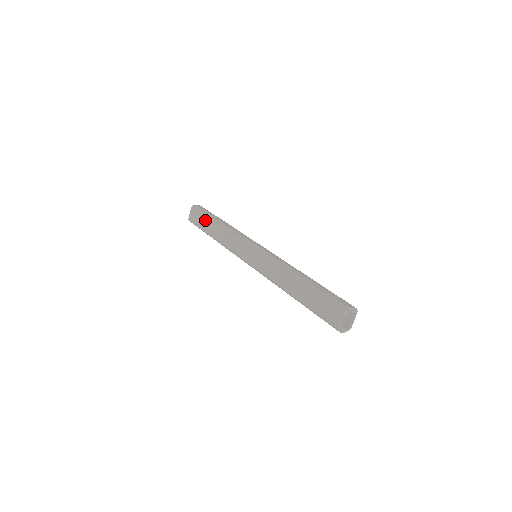
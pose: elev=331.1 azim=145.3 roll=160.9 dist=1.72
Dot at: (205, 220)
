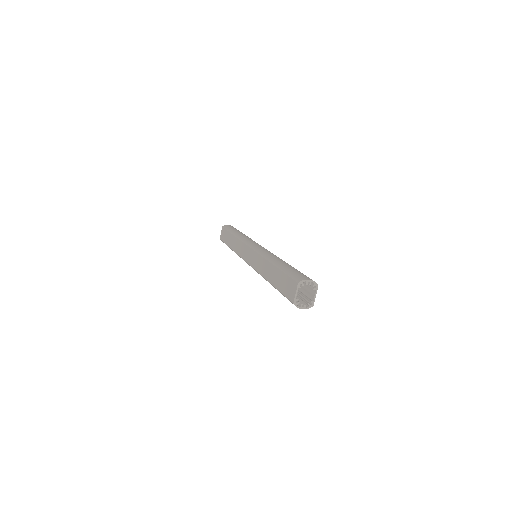
Dot at: (228, 234)
